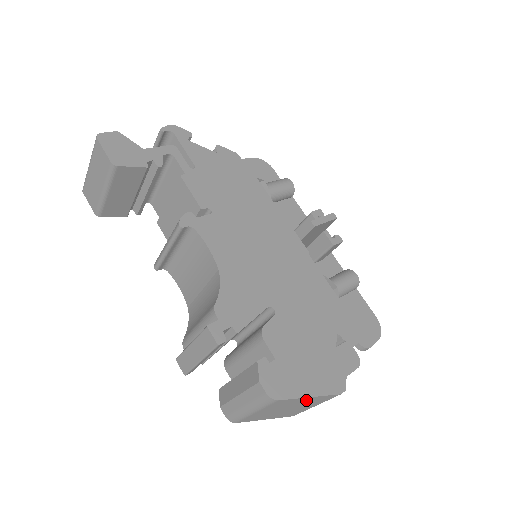
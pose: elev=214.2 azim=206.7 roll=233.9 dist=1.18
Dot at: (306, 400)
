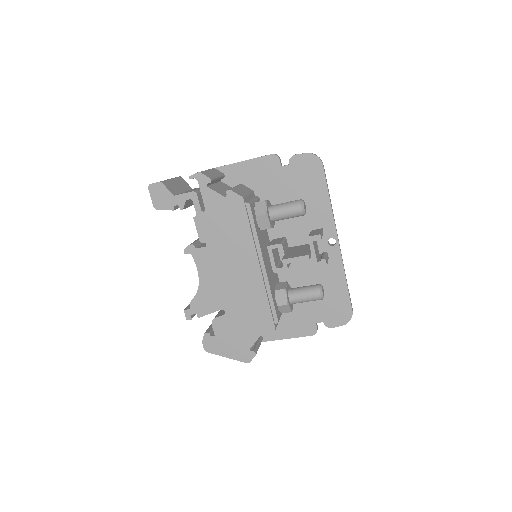
Dot at: occluded
